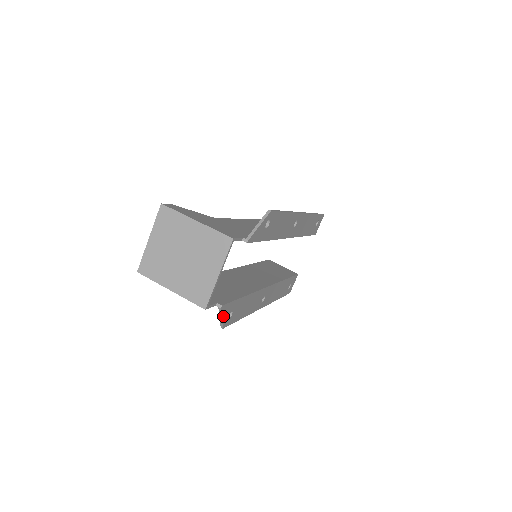
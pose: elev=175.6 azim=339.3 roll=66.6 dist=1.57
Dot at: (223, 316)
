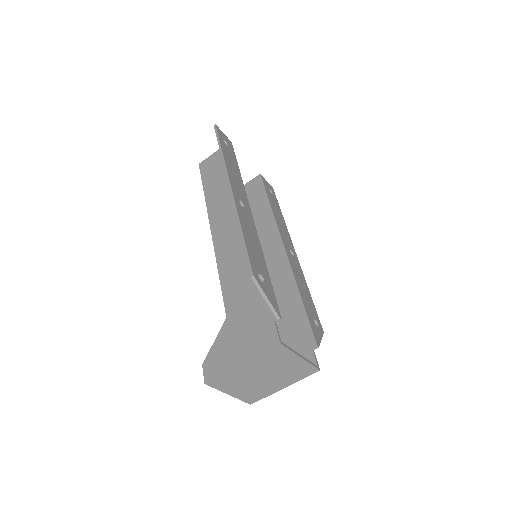
Dot at: (319, 338)
